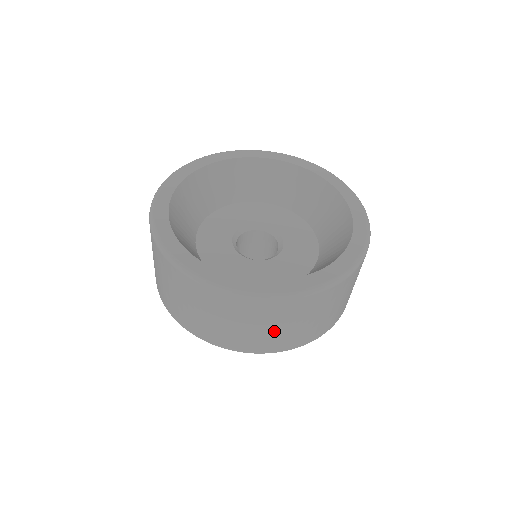
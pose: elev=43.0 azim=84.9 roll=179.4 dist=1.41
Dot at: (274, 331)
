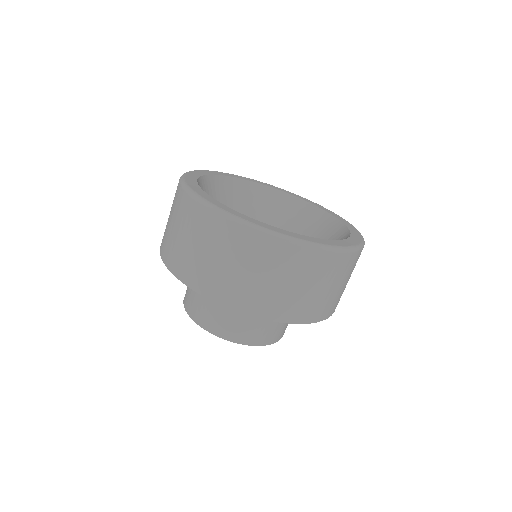
Dot at: (320, 292)
